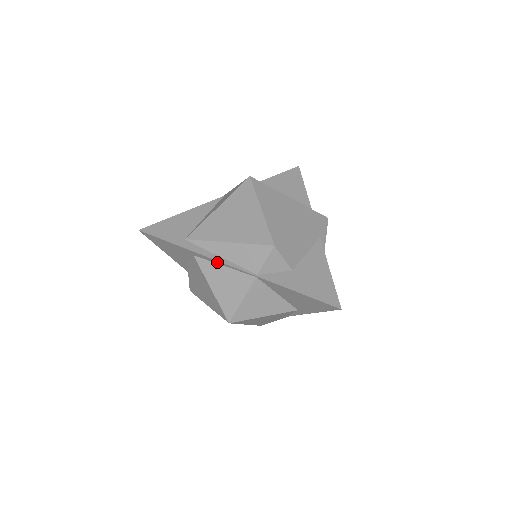
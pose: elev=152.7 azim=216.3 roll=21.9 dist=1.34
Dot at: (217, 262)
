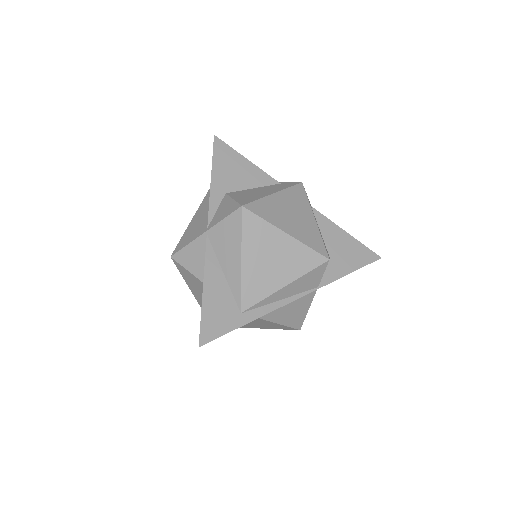
Dot at: (281, 306)
